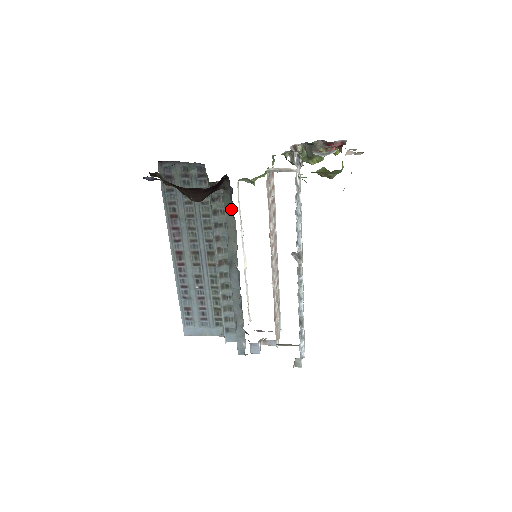
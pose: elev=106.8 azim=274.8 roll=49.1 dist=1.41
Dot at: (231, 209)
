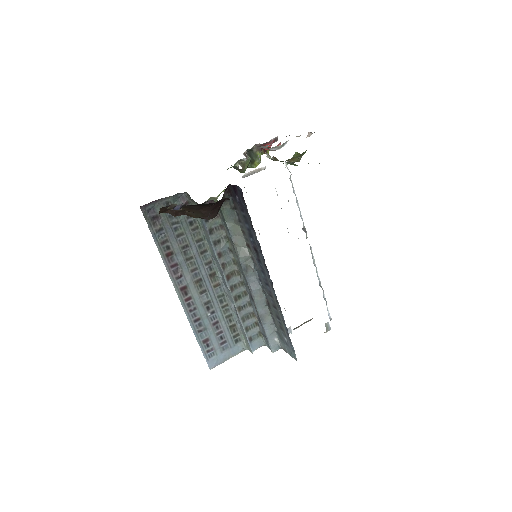
Dot at: (233, 218)
